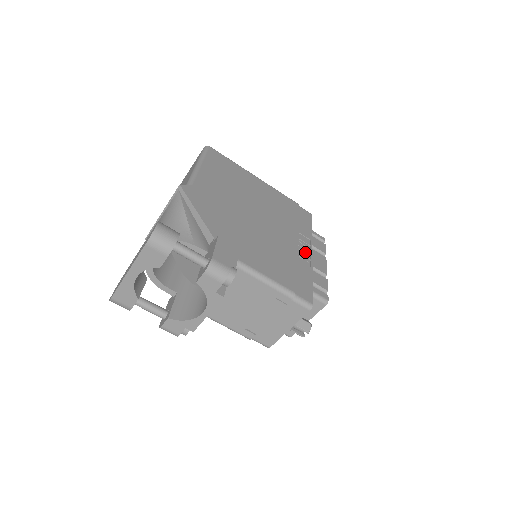
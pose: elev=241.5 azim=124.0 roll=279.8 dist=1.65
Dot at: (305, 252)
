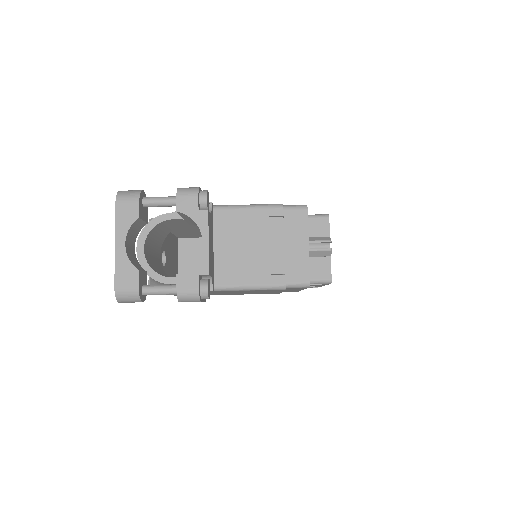
Dot at: occluded
